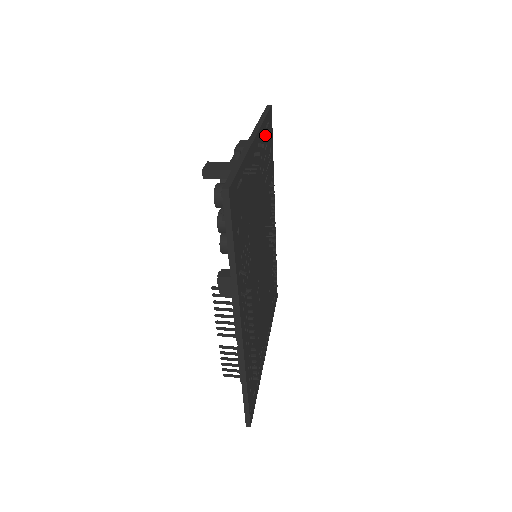
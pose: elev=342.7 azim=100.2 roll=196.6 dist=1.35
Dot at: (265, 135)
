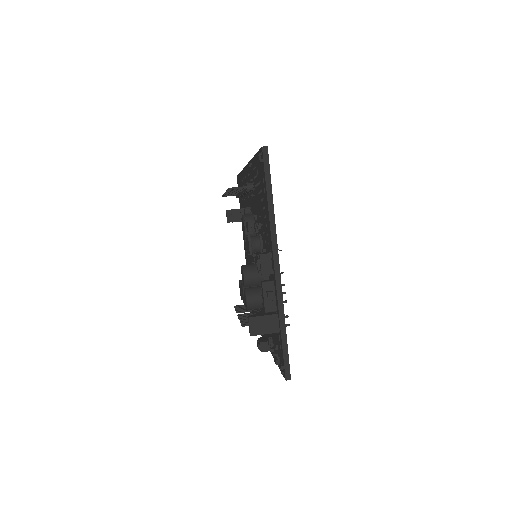
Dot at: occluded
